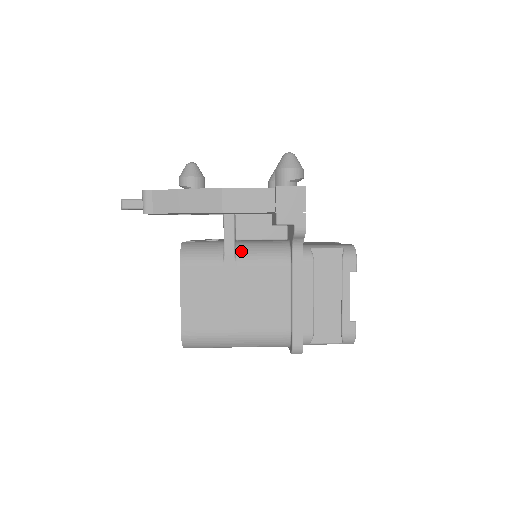
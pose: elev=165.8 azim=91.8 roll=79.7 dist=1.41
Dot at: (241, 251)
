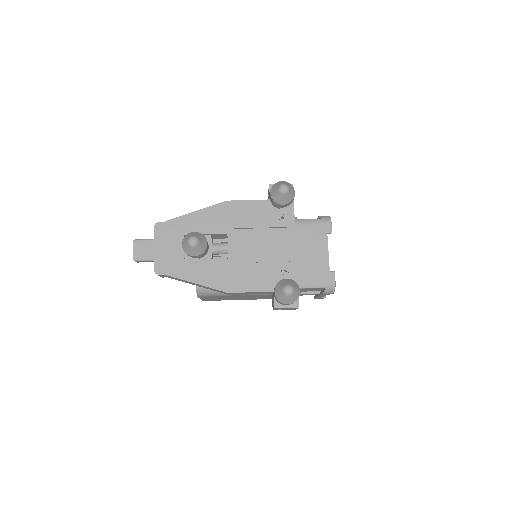
Dot at: occluded
